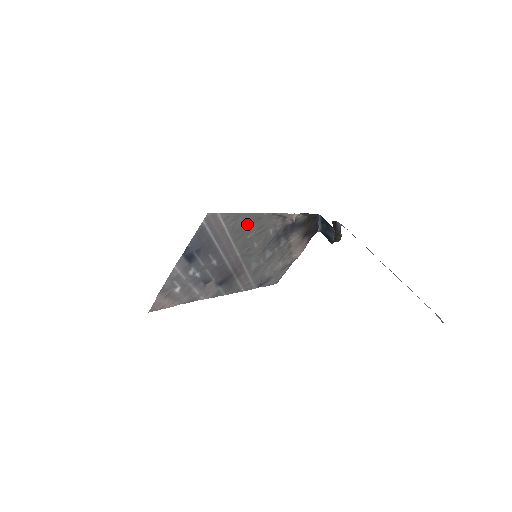
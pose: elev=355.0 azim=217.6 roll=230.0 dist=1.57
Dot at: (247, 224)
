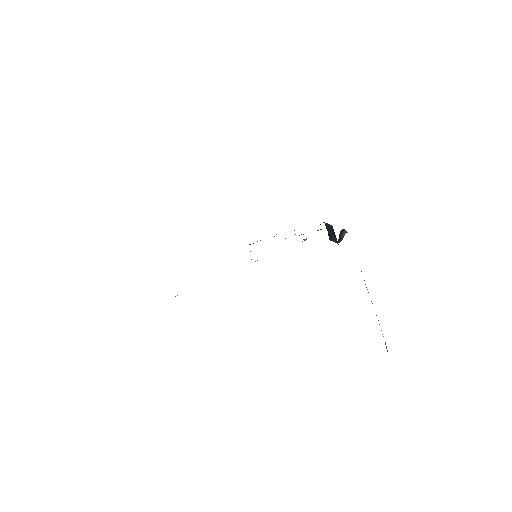
Dot at: occluded
